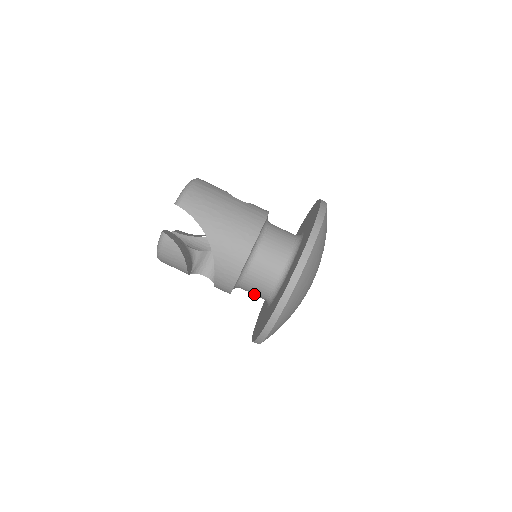
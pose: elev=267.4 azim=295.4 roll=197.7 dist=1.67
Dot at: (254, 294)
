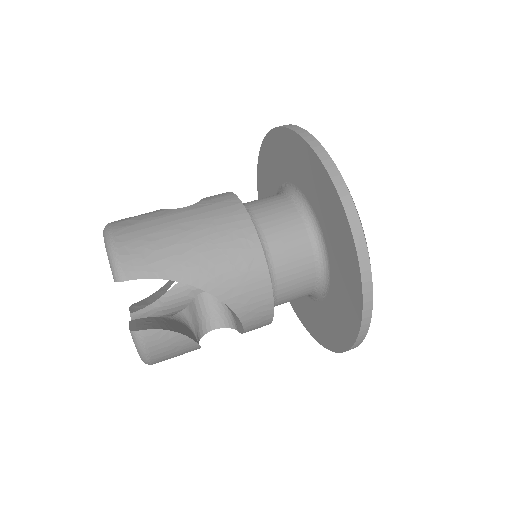
Dot at: occluded
